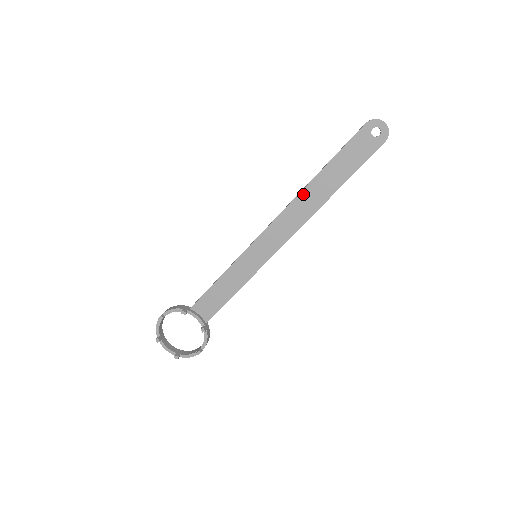
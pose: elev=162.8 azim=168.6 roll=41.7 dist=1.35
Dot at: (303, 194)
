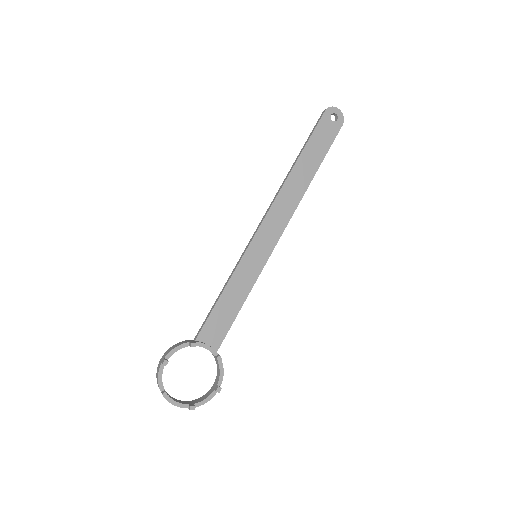
Dot at: (288, 182)
